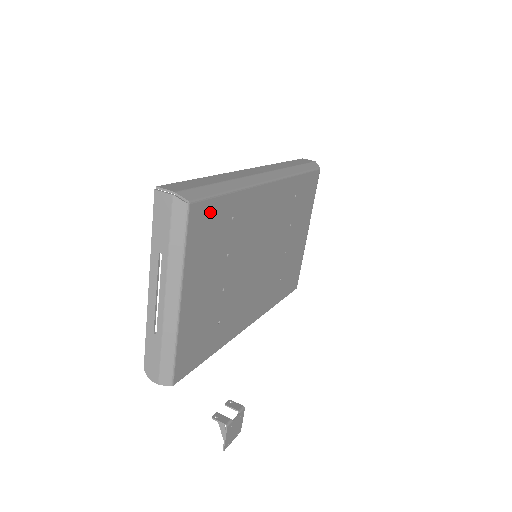
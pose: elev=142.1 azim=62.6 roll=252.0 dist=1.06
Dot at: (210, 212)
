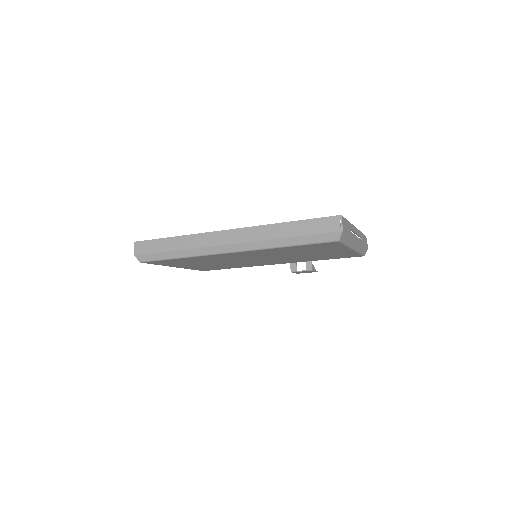
Dot at: (164, 261)
